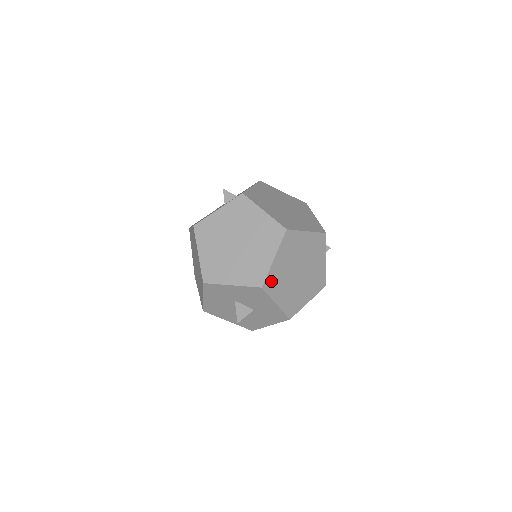
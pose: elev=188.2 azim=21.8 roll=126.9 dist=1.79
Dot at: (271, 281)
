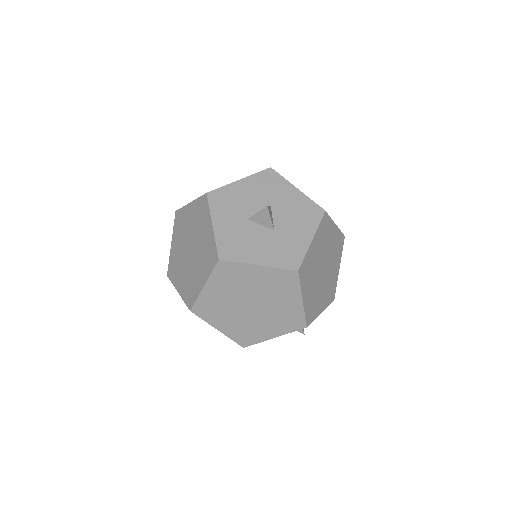
Dot at: (326, 225)
